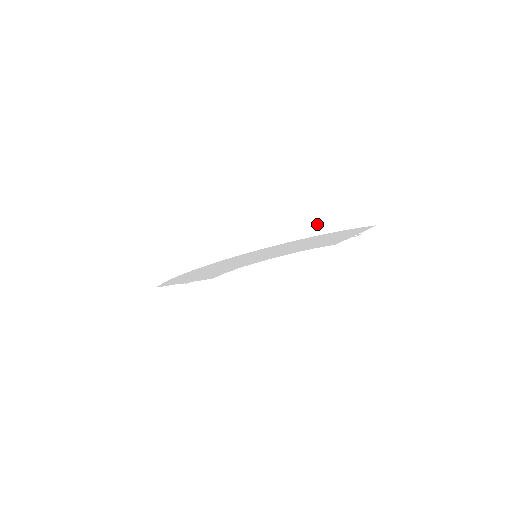
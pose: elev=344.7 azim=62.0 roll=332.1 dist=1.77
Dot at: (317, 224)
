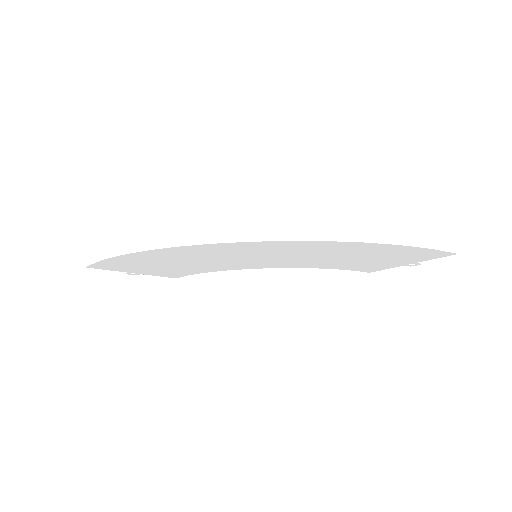
Dot at: (375, 225)
